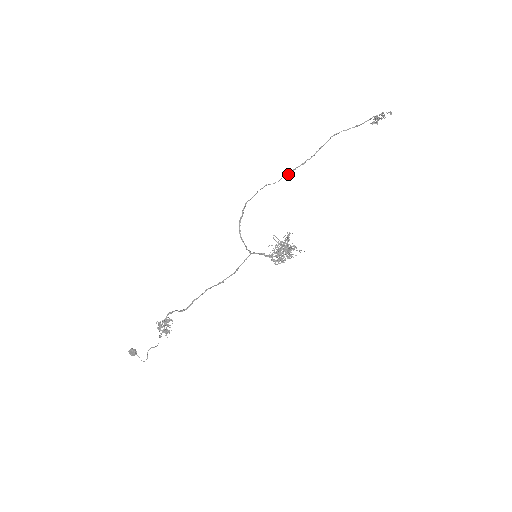
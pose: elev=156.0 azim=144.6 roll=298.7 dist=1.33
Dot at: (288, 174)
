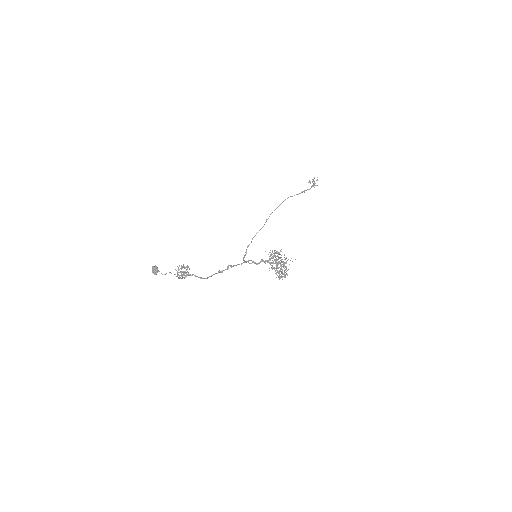
Dot at: (268, 218)
